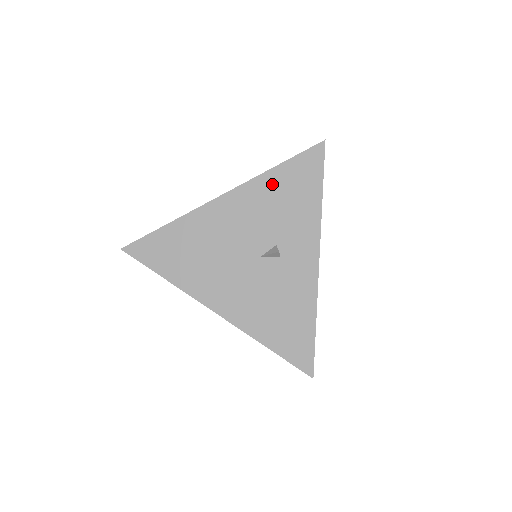
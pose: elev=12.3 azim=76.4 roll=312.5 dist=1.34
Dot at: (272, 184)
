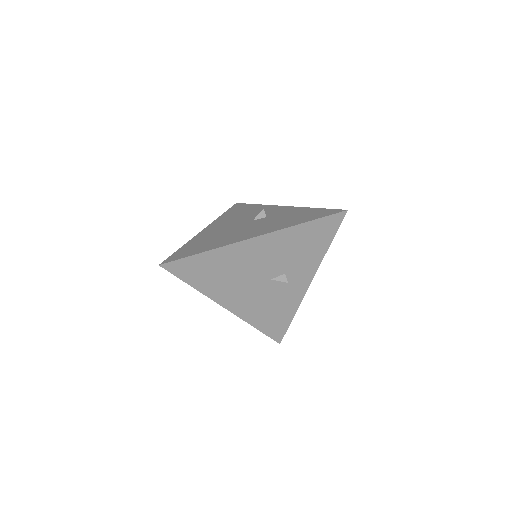
Dot at: (297, 235)
